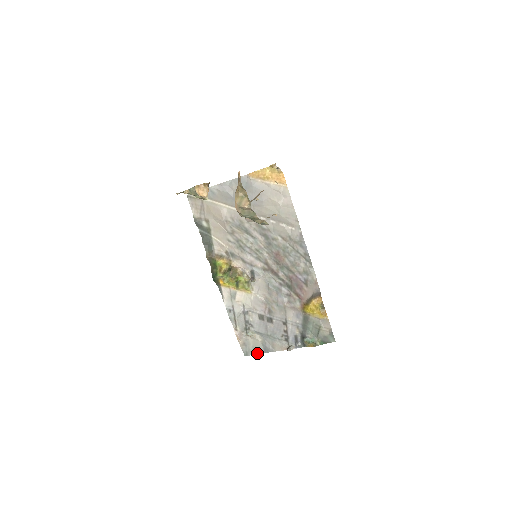
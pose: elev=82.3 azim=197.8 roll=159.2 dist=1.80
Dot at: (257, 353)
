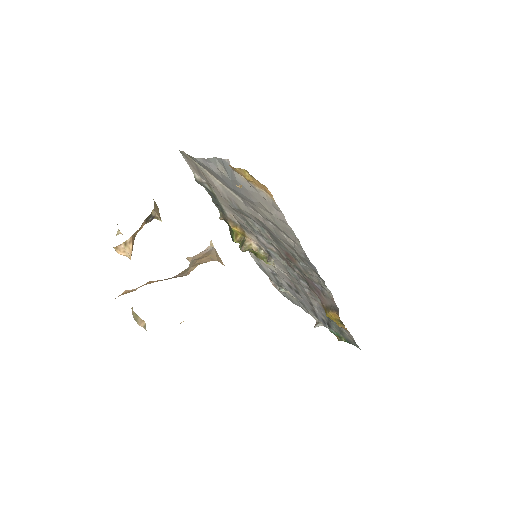
Dot at: (295, 304)
